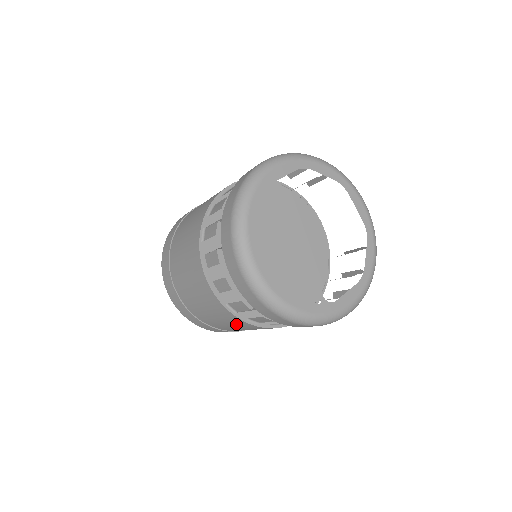
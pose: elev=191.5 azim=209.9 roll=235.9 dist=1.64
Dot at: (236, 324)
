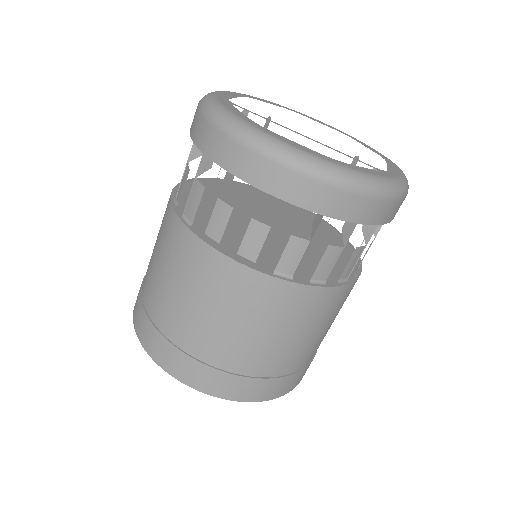
Dot at: (299, 315)
